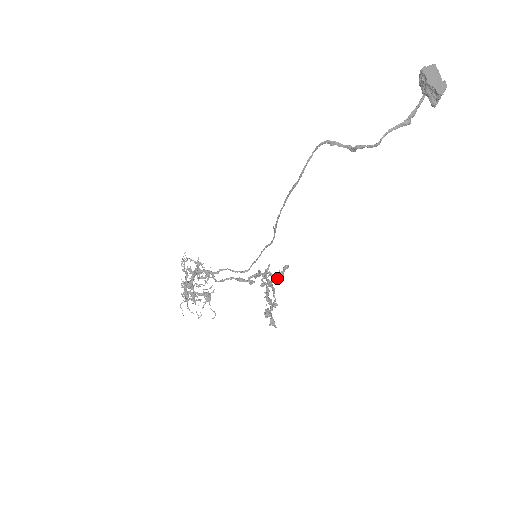
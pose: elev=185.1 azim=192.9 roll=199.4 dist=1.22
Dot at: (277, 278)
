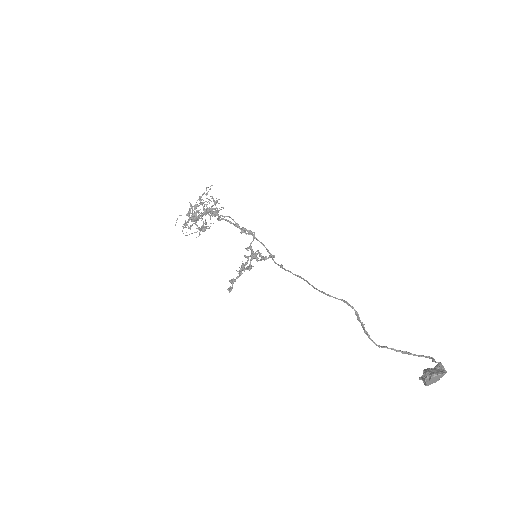
Dot at: occluded
